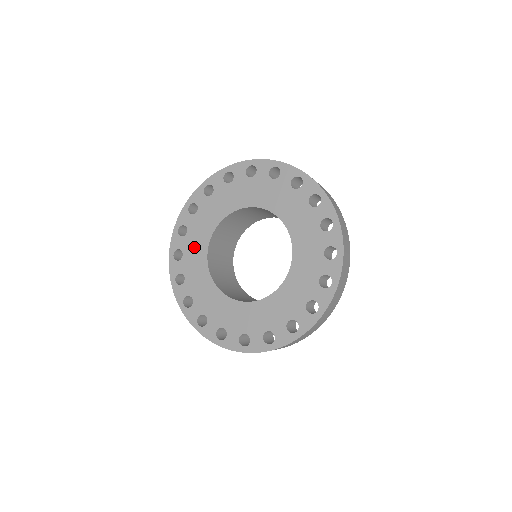
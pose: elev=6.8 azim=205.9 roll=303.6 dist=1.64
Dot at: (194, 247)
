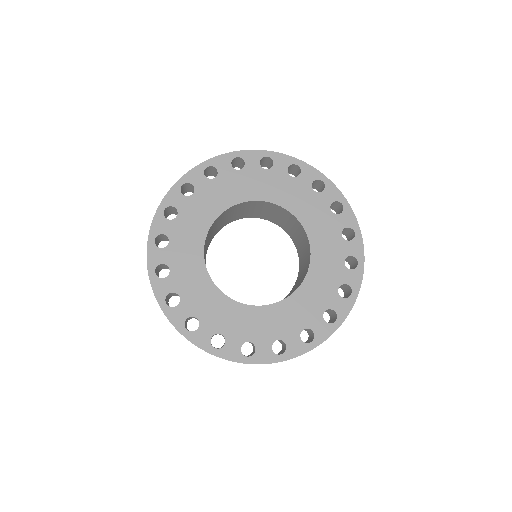
Dot at: (201, 300)
